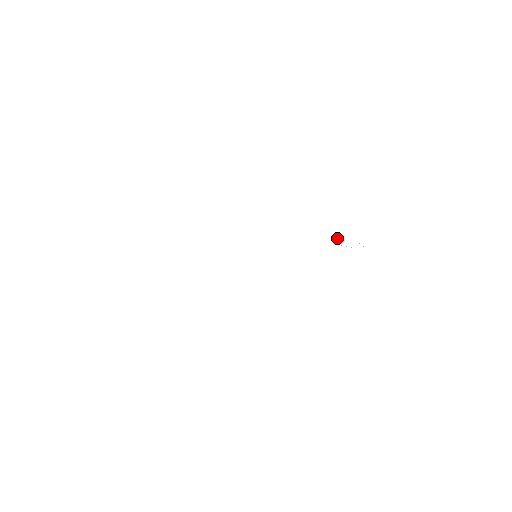
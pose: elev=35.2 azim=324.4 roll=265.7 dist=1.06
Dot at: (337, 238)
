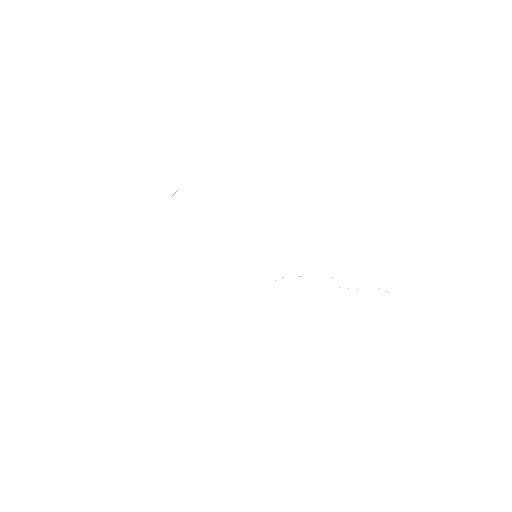
Dot at: occluded
